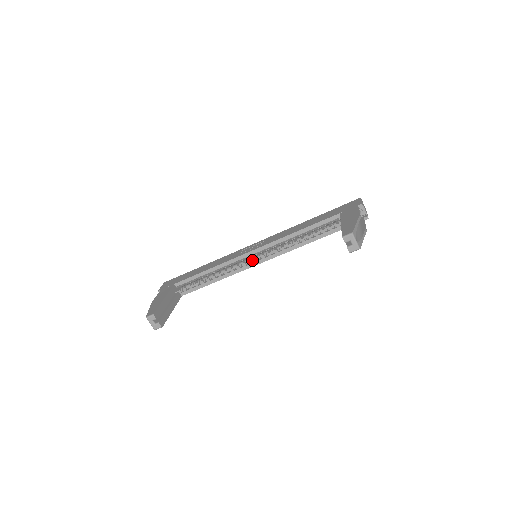
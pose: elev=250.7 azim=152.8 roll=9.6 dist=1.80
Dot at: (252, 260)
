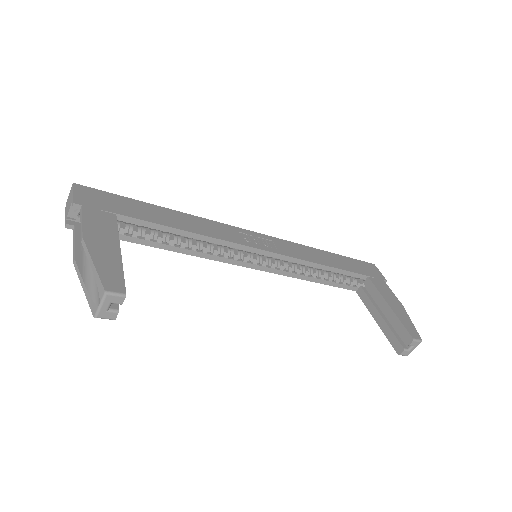
Dot at: (248, 258)
